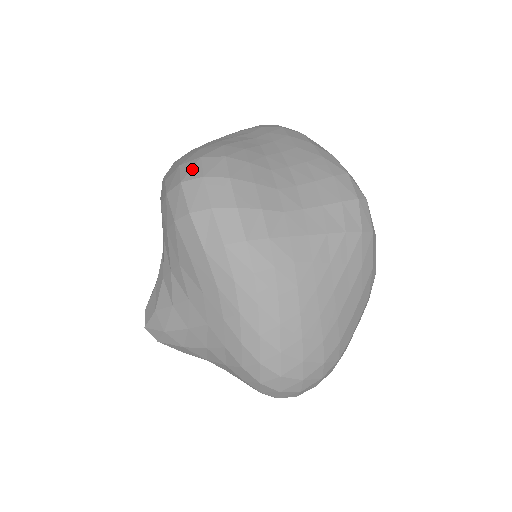
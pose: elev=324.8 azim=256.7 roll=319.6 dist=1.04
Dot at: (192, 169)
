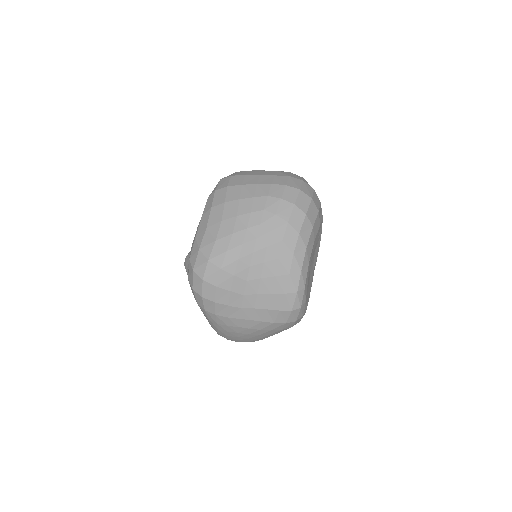
Dot at: (201, 266)
